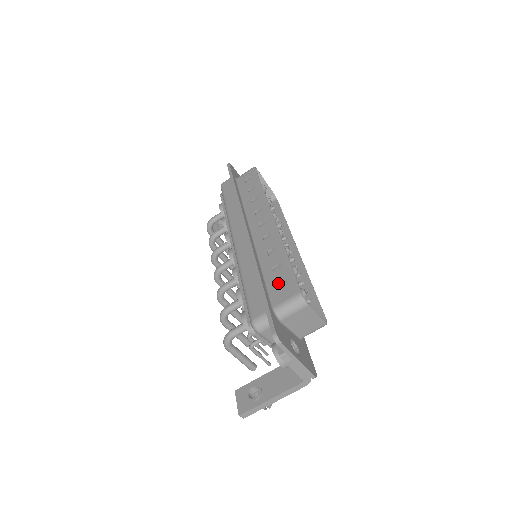
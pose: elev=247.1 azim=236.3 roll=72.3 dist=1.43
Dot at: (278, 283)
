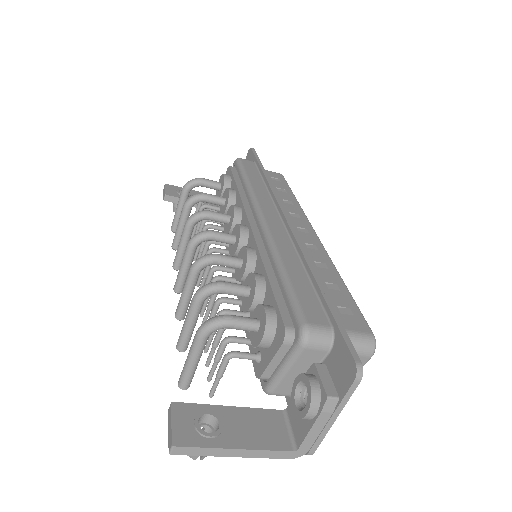
Dot at: (338, 304)
